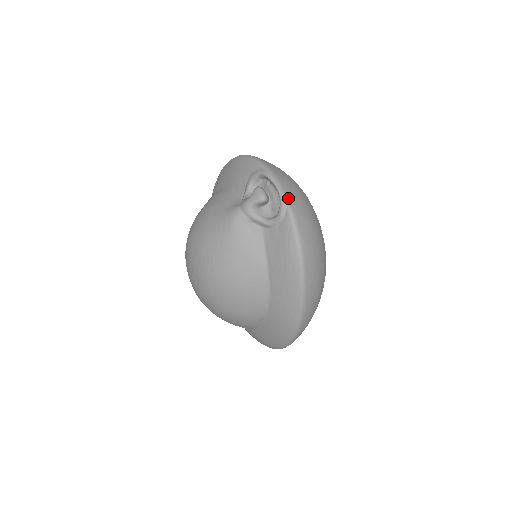
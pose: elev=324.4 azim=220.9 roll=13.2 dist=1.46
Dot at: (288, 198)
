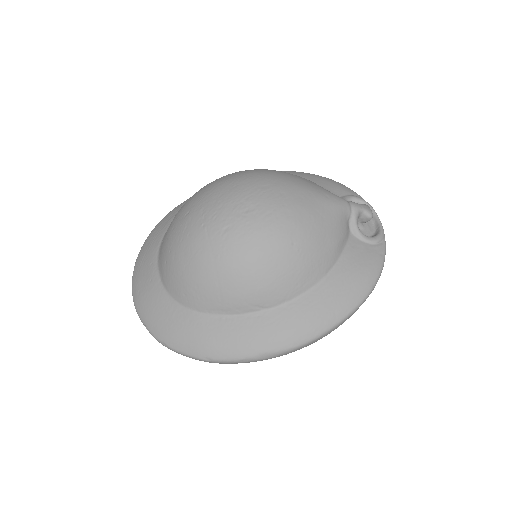
Dot at: (384, 236)
